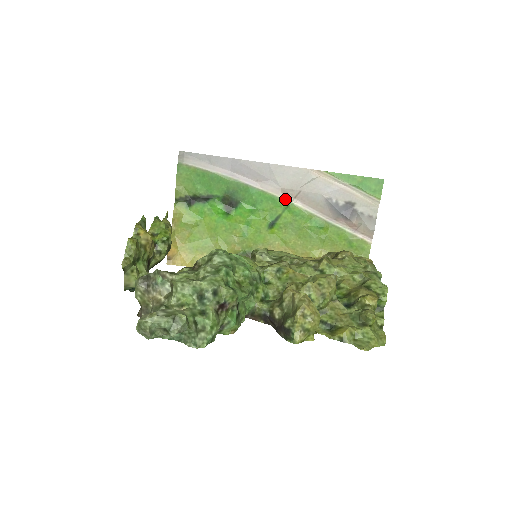
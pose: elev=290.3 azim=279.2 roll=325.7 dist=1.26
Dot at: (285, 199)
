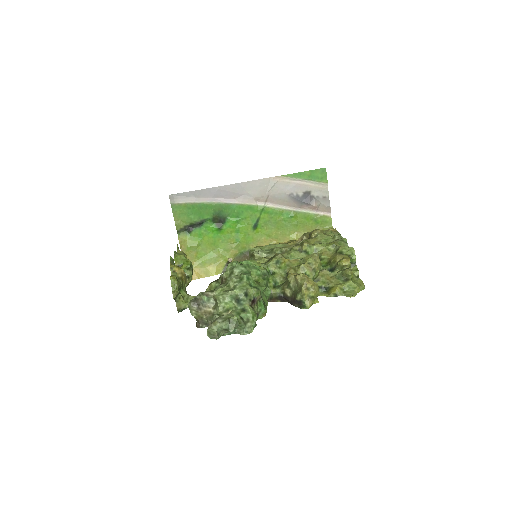
Dot at: (259, 205)
